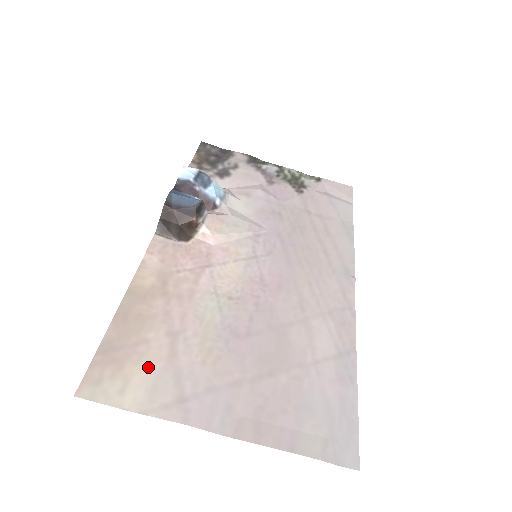
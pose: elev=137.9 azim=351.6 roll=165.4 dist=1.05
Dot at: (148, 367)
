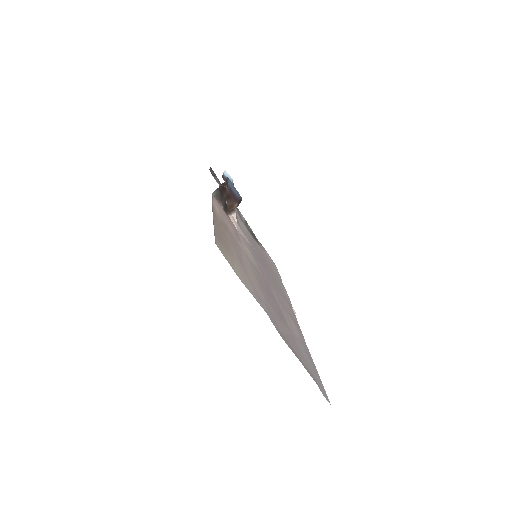
Dot at: (238, 264)
